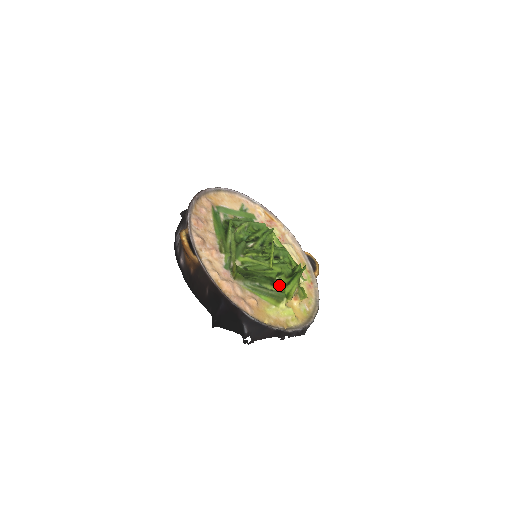
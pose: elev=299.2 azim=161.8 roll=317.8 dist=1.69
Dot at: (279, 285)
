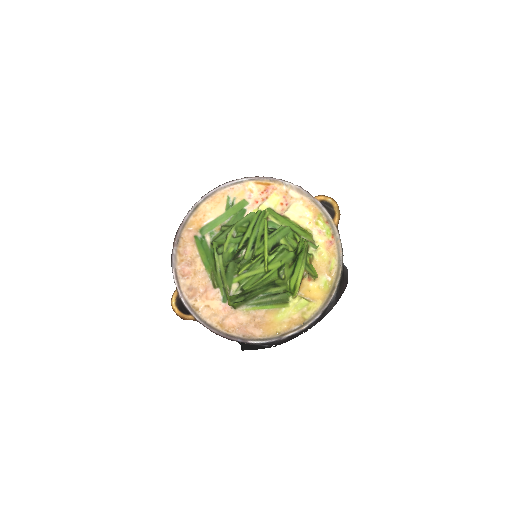
Dot at: (282, 283)
